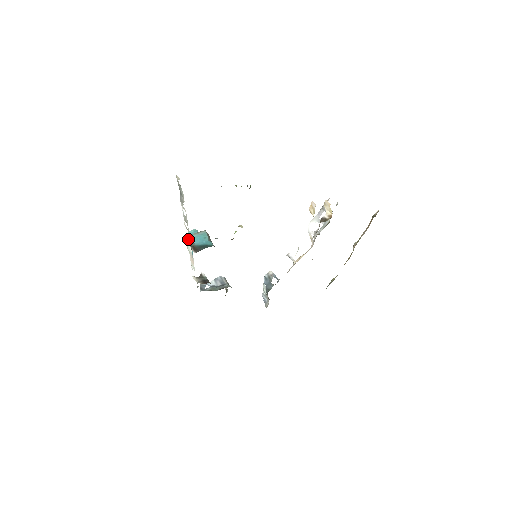
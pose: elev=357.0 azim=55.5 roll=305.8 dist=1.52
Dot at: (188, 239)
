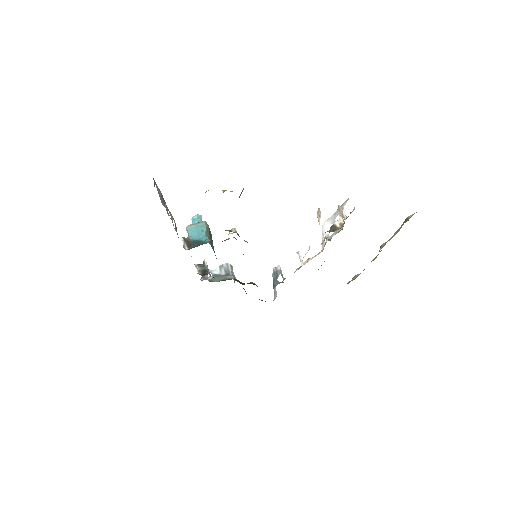
Dot at: (186, 229)
